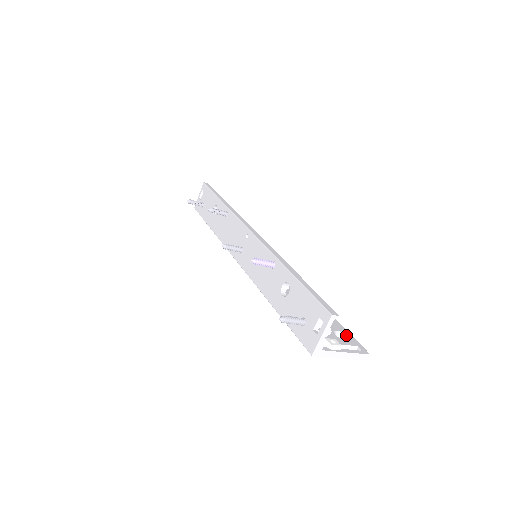
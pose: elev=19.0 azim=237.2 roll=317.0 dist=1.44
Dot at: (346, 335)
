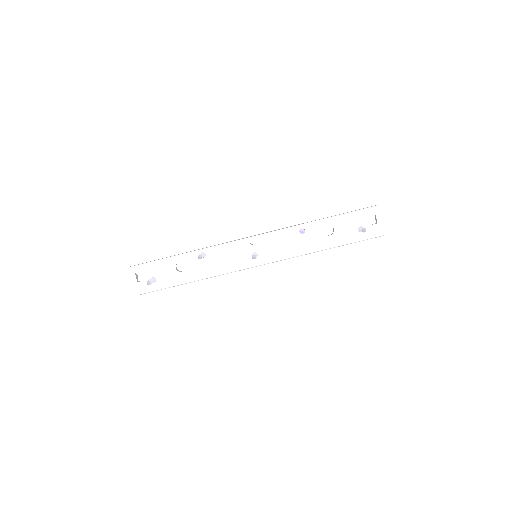
Dot at: occluded
